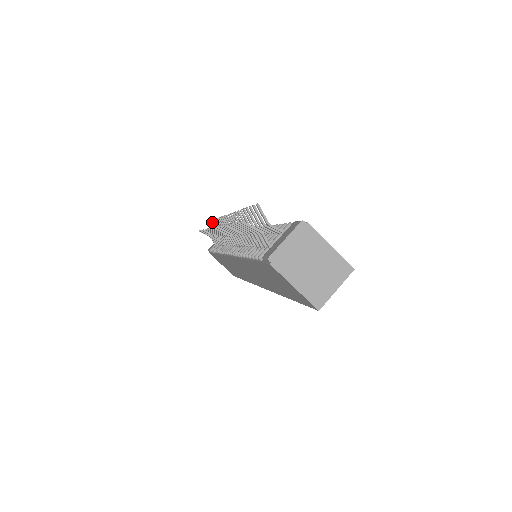
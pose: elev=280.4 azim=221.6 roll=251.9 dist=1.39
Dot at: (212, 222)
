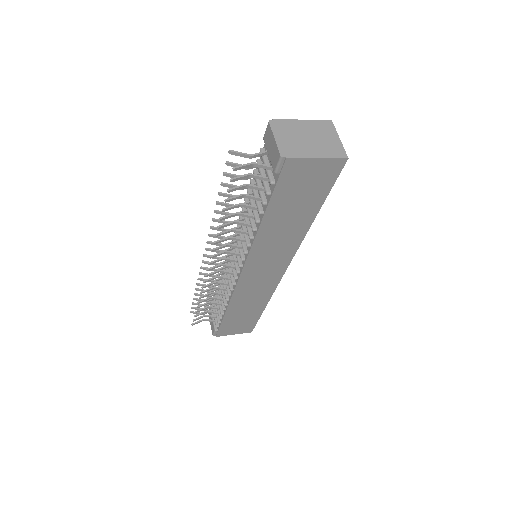
Dot at: occluded
